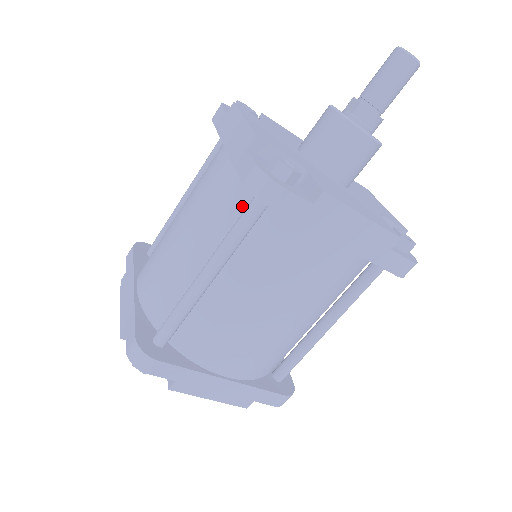
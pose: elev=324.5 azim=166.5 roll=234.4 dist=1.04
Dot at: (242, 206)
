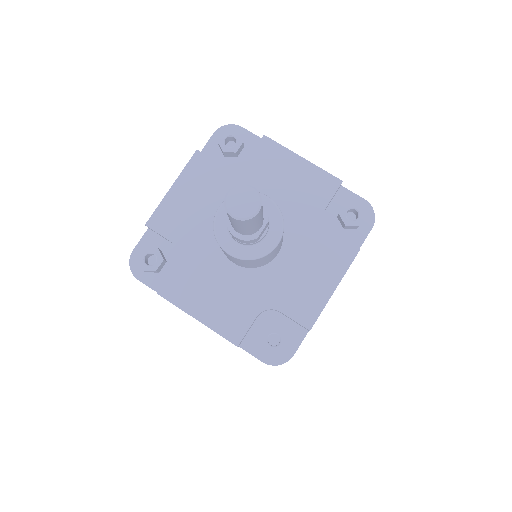
Dot at: occluded
